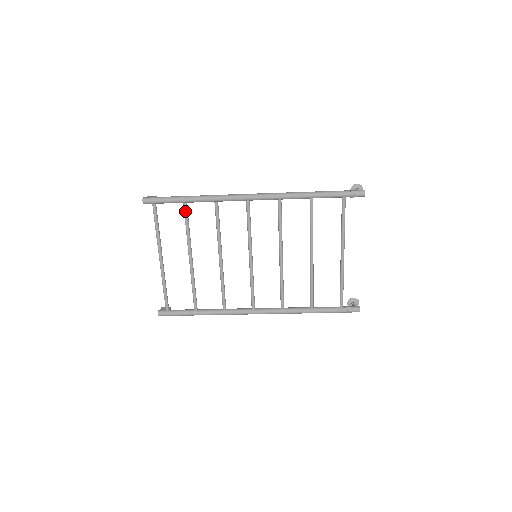
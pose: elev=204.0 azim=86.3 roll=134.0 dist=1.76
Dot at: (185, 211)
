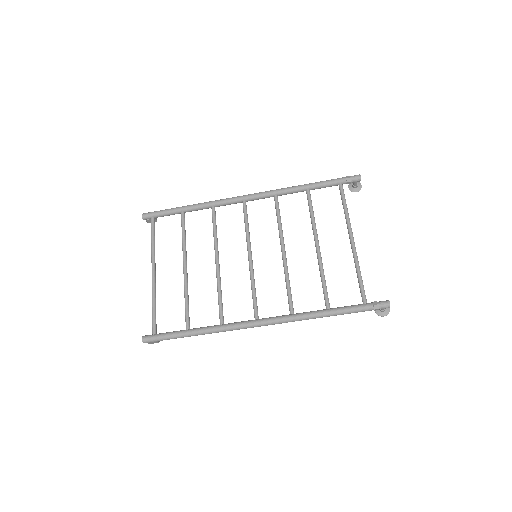
Dot at: (182, 219)
